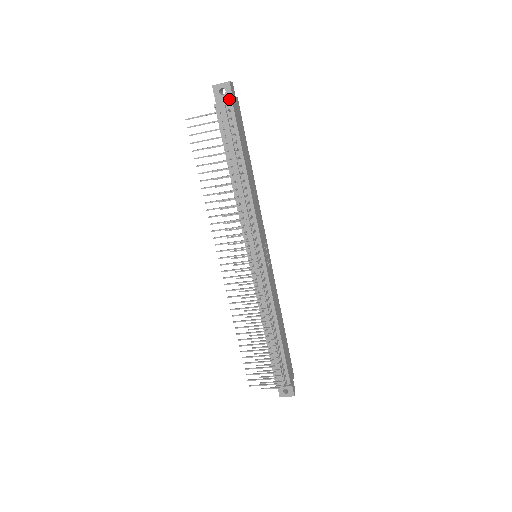
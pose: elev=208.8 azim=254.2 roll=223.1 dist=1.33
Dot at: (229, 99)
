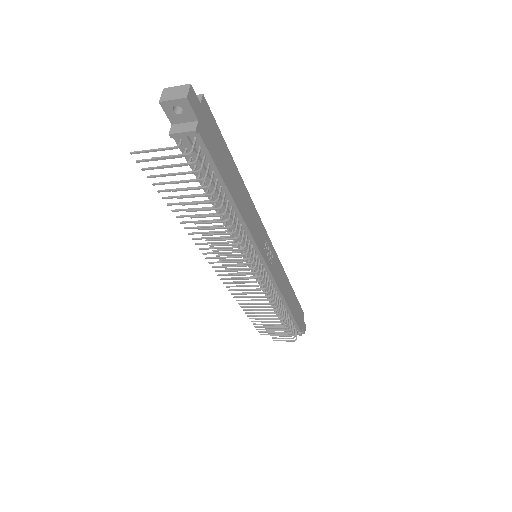
Dot at: (191, 119)
